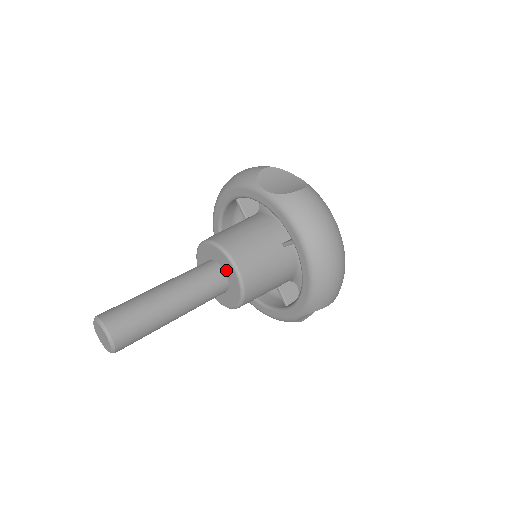
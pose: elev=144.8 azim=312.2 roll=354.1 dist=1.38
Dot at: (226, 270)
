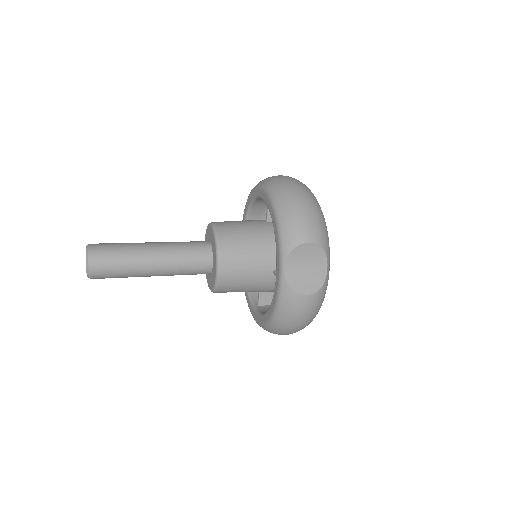
Dot at: (210, 238)
